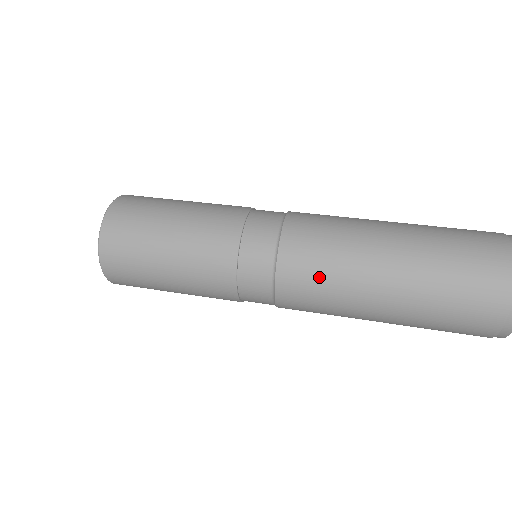
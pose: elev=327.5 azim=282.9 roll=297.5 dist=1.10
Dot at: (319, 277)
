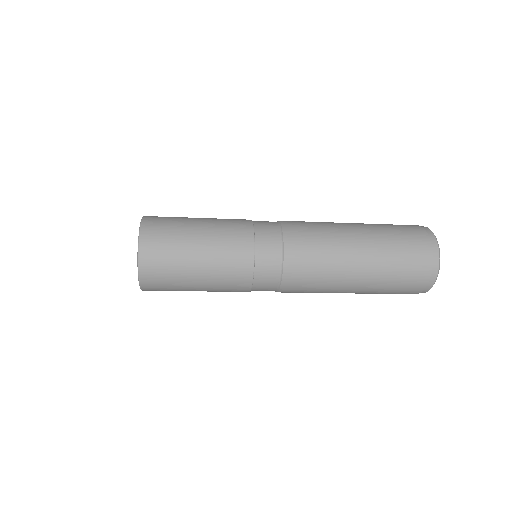
Dot at: (308, 222)
